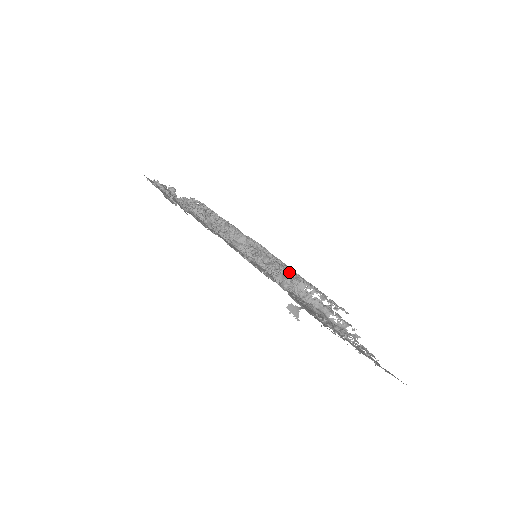
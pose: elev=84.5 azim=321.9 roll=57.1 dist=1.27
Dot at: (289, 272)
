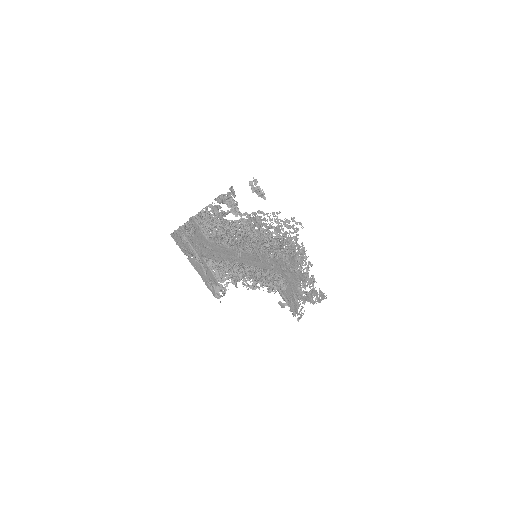
Dot at: (280, 280)
